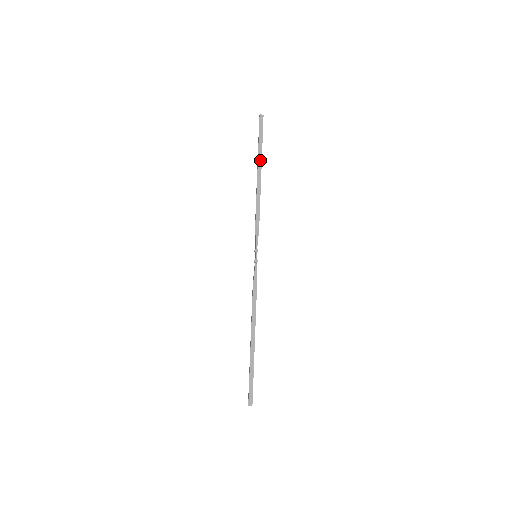
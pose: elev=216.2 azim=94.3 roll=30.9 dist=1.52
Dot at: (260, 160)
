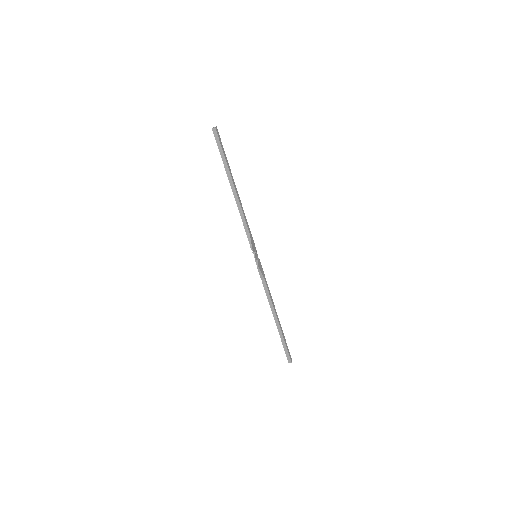
Dot at: (228, 173)
